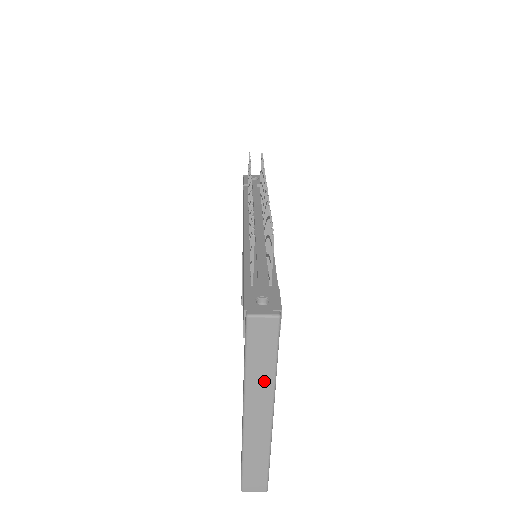
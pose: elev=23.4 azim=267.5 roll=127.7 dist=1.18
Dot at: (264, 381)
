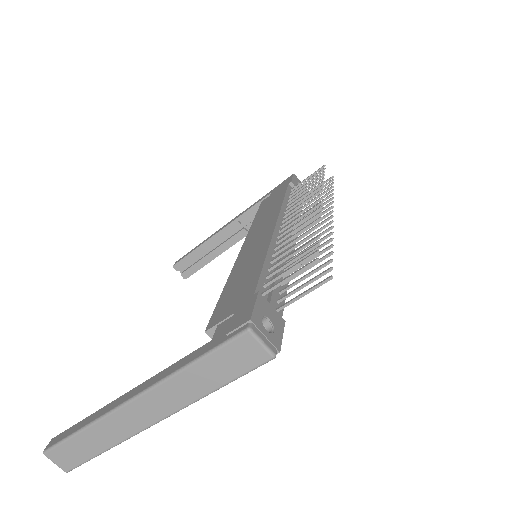
Dot at: (189, 391)
